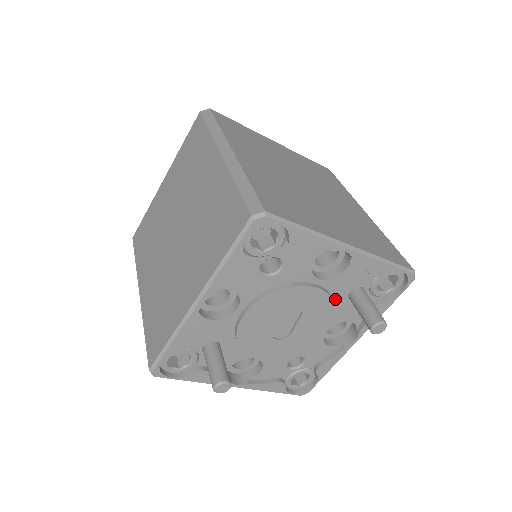
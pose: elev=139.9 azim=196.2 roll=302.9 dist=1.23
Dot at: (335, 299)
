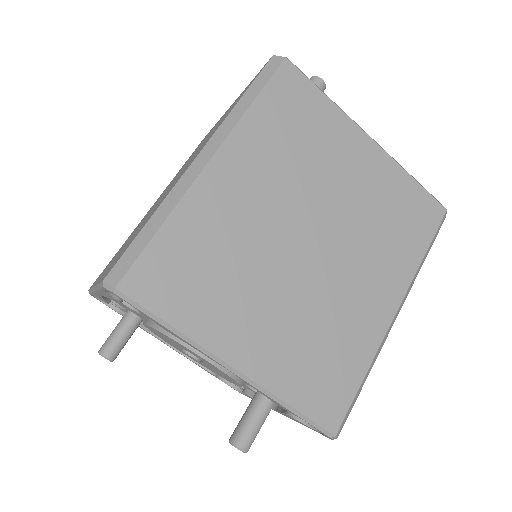
Dot at: occluded
